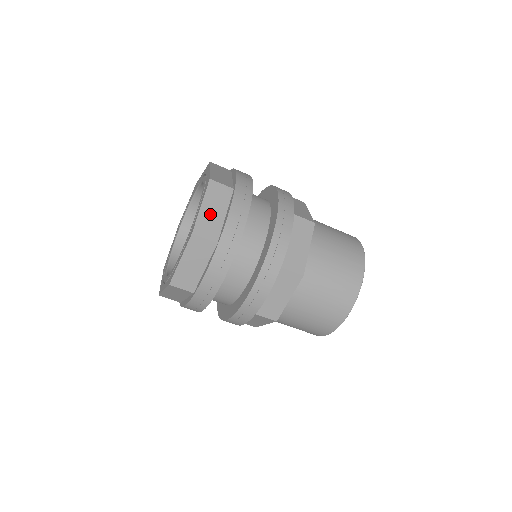
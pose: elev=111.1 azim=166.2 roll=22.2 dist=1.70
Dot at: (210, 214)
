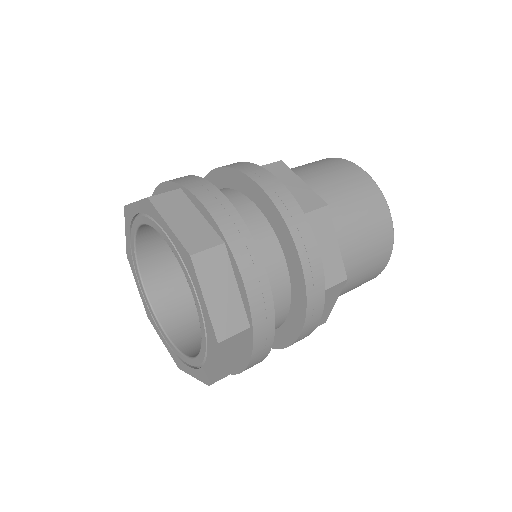
Dot at: (221, 301)
